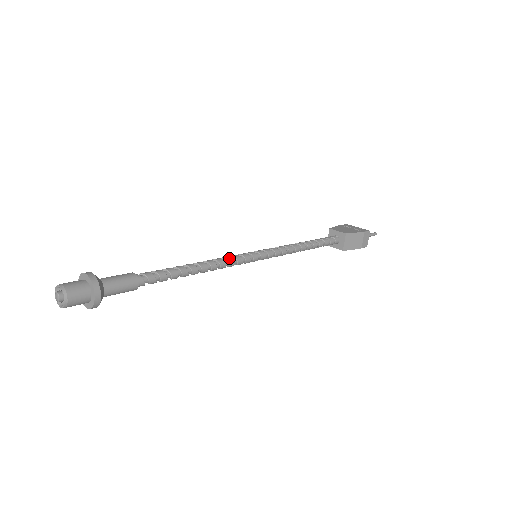
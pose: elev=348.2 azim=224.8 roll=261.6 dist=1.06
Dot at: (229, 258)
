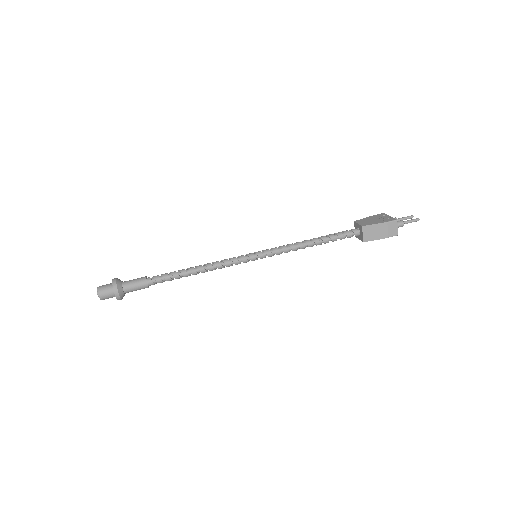
Dot at: (226, 260)
